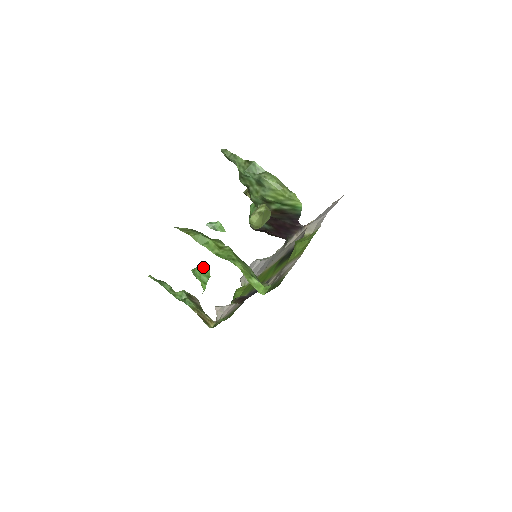
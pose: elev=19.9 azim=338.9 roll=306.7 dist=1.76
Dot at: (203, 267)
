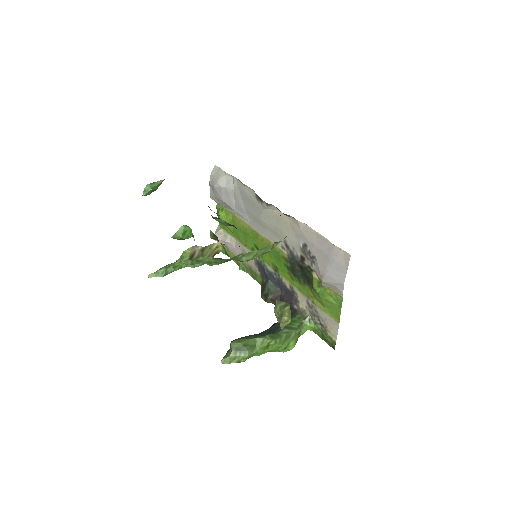
Dot at: (181, 232)
